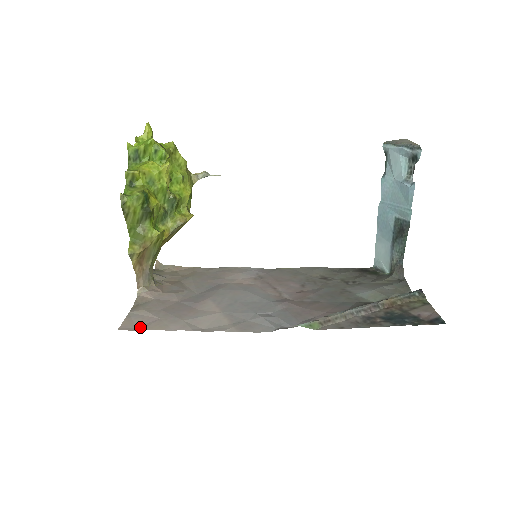
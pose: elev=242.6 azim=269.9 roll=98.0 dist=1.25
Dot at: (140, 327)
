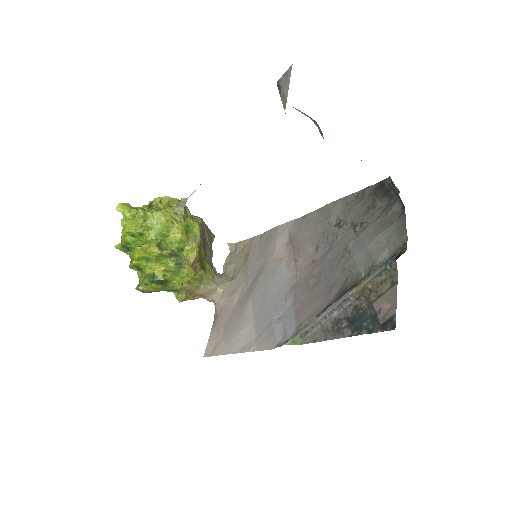
Dot at: (213, 351)
